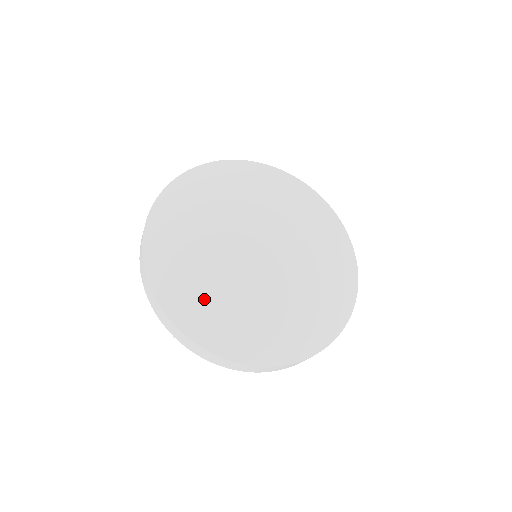
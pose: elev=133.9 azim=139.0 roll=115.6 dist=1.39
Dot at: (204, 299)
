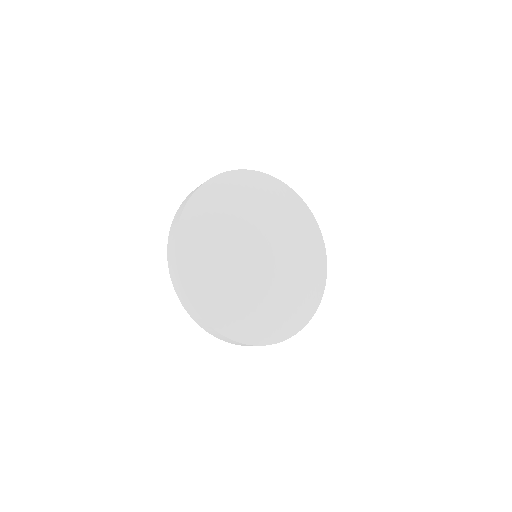
Dot at: (266, 319)
